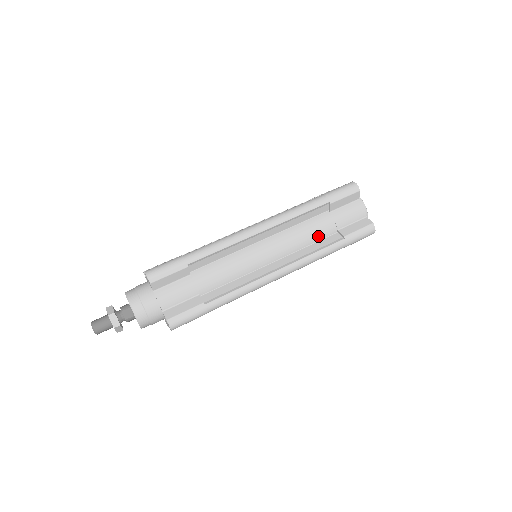
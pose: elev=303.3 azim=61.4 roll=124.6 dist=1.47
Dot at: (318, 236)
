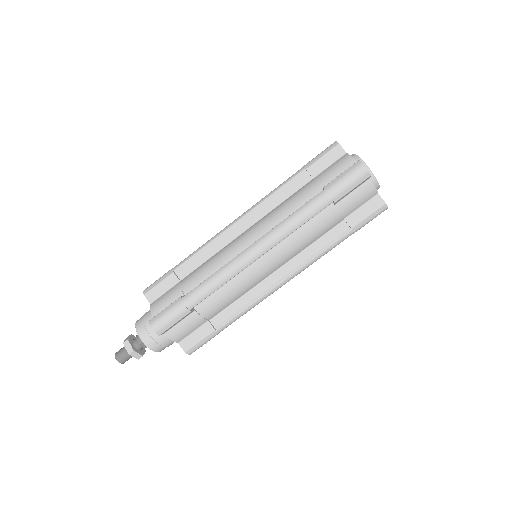
Dot at: (322, 232)
